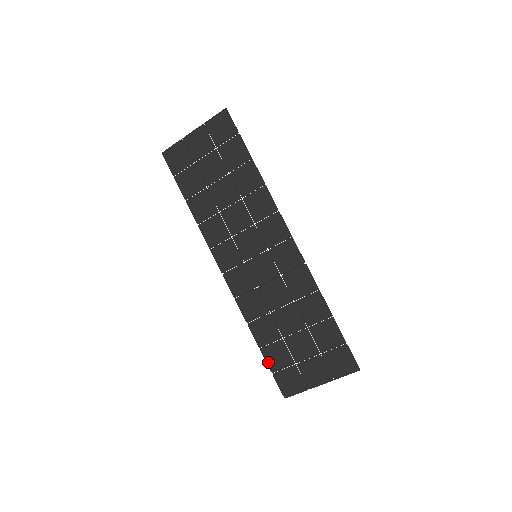
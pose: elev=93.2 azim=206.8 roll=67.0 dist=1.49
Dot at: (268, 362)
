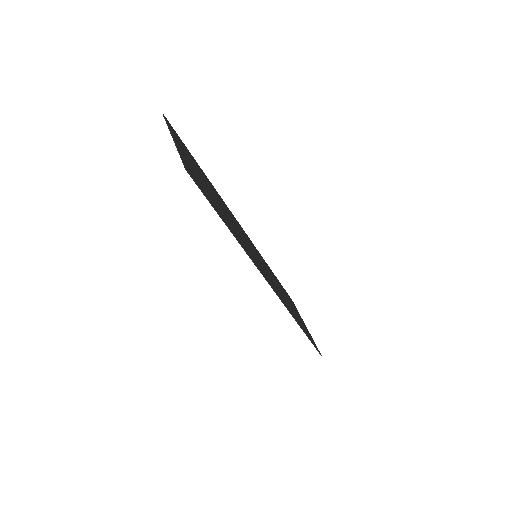
Dot at: occluded
